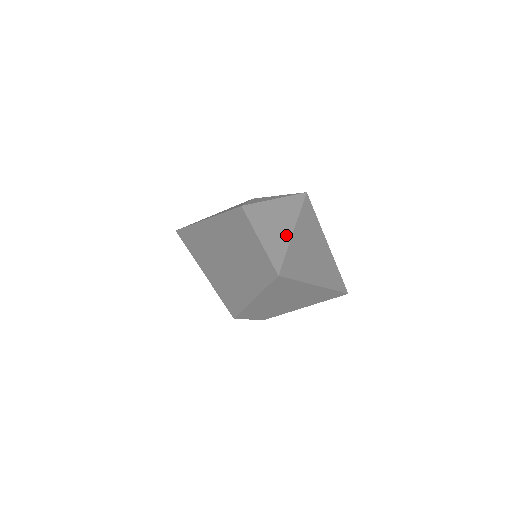
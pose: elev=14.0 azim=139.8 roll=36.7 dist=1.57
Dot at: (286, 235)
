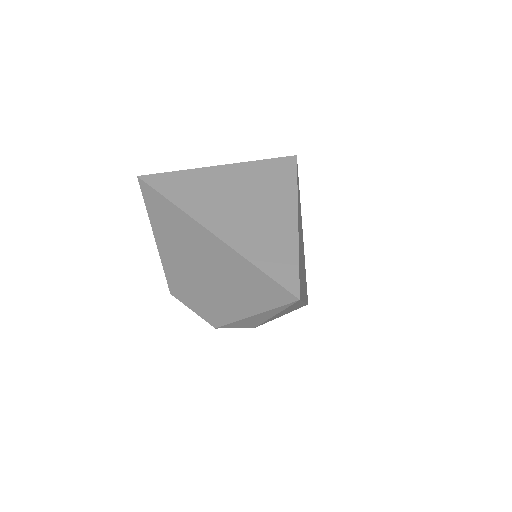
Dot at: occluded
